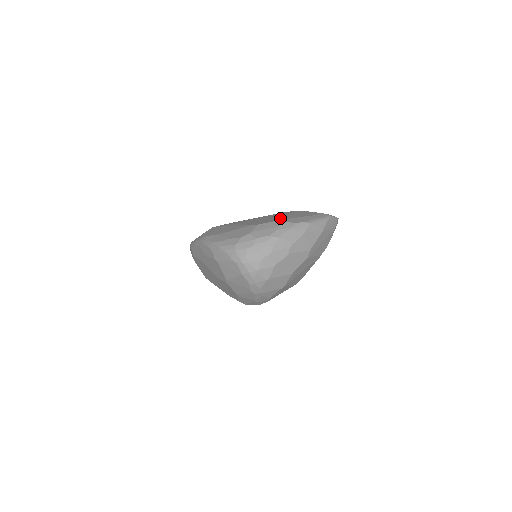
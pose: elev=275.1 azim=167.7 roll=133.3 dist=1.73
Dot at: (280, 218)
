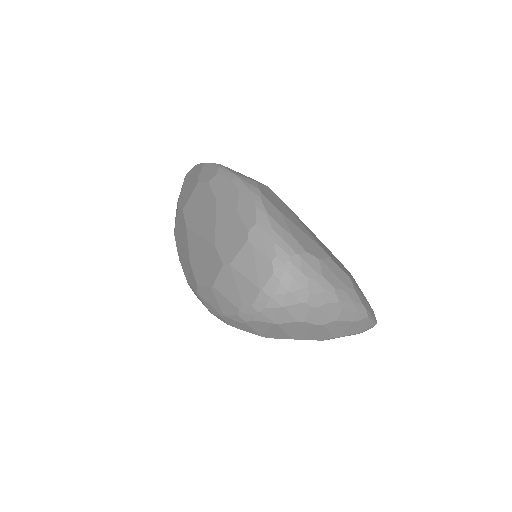
Dot at: occluded
